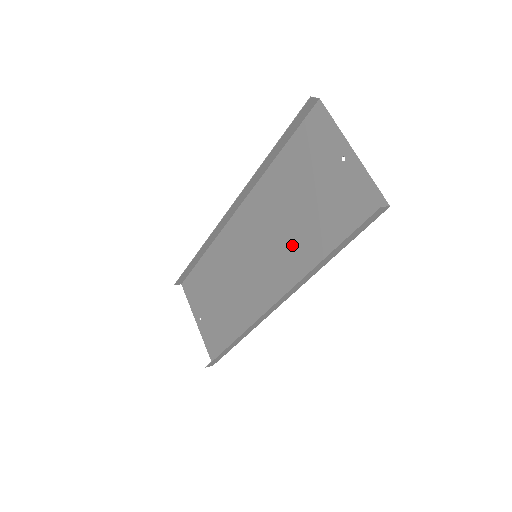
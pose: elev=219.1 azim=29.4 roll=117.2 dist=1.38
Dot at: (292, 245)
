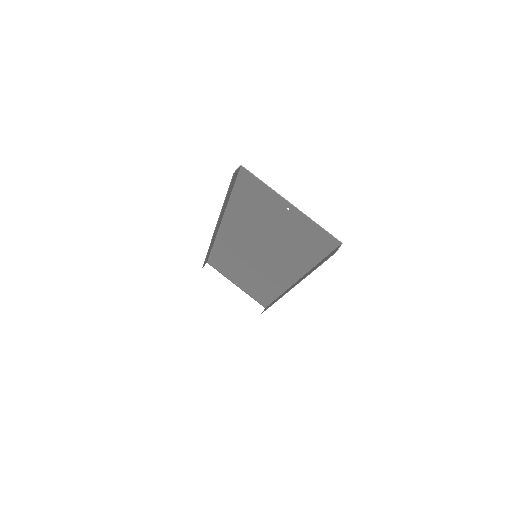
Dot at: (280, 254)
